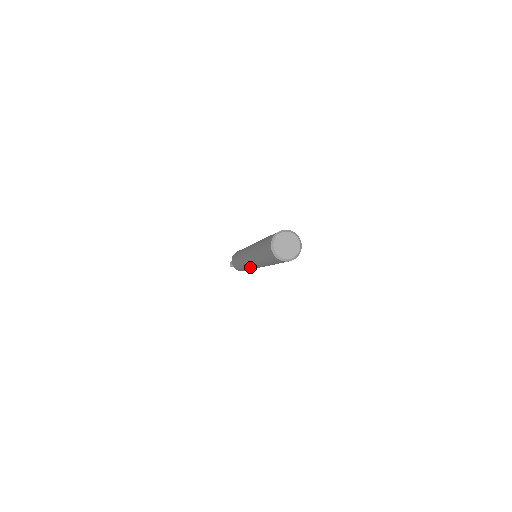
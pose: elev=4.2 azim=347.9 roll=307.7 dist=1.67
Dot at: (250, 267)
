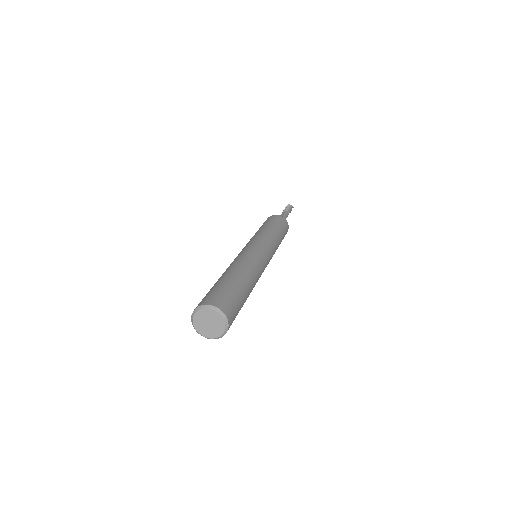
Dot at: occluded
